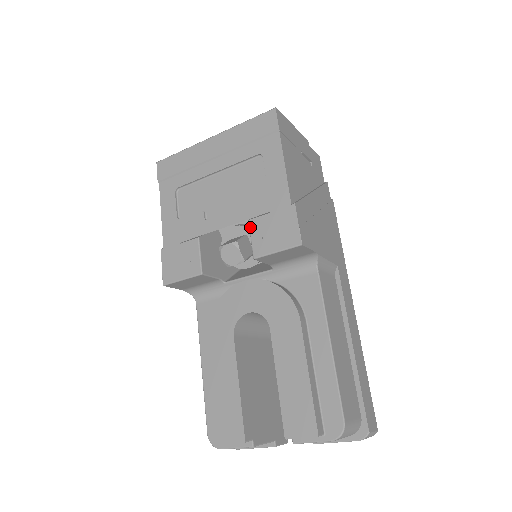
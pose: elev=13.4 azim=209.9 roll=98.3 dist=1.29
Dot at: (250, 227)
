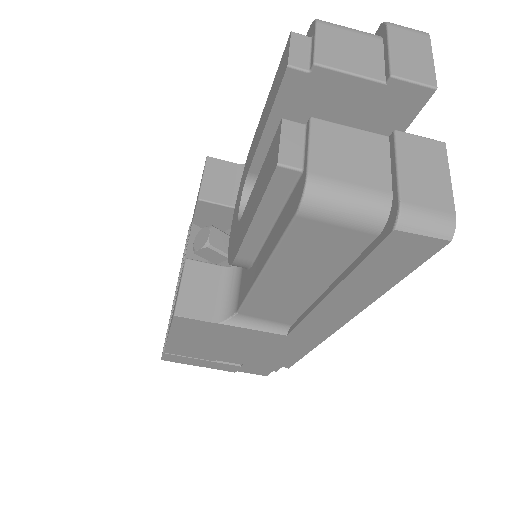
Dot at: (193, 217)
